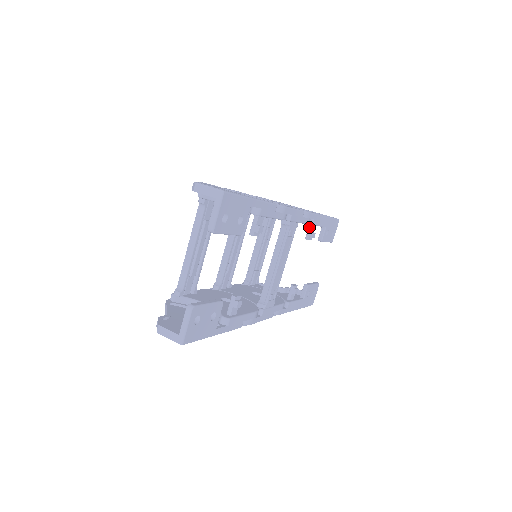
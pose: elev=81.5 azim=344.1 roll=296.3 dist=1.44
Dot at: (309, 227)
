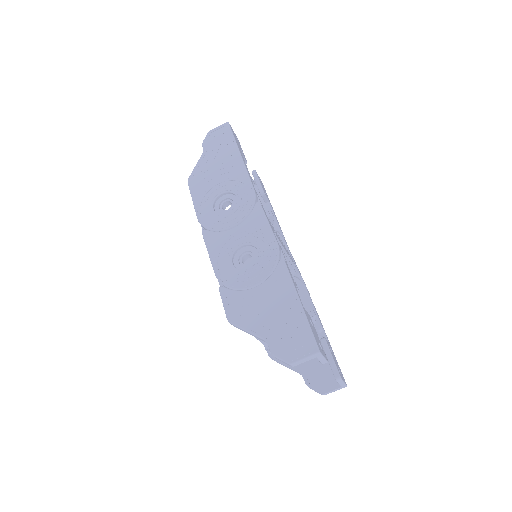
Dot at: occluded
